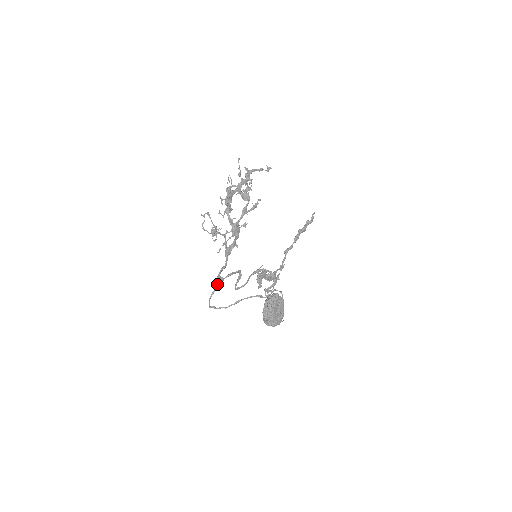
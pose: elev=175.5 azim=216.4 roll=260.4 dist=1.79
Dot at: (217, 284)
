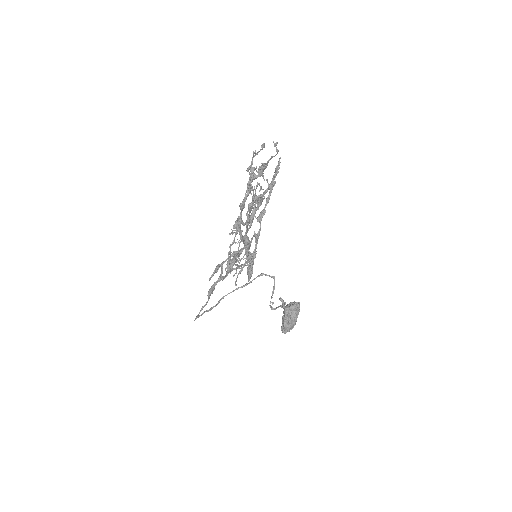
Dot at: occluded
